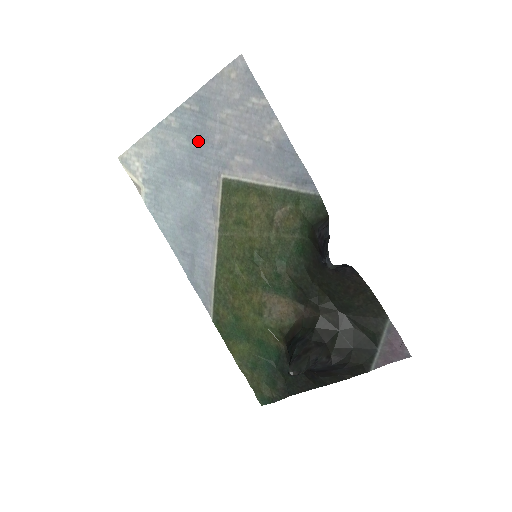
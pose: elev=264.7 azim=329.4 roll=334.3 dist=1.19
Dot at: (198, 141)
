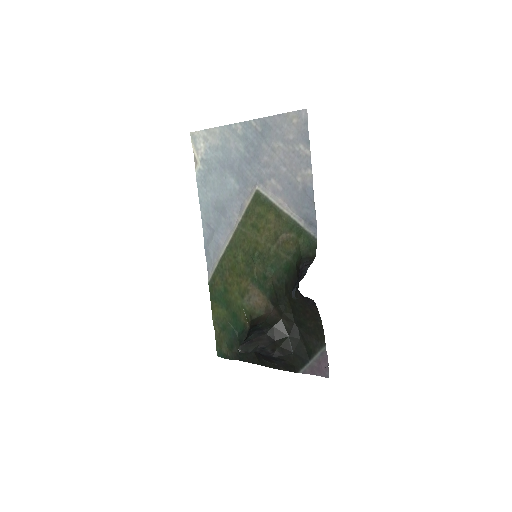
Dot at: (251, 153)
